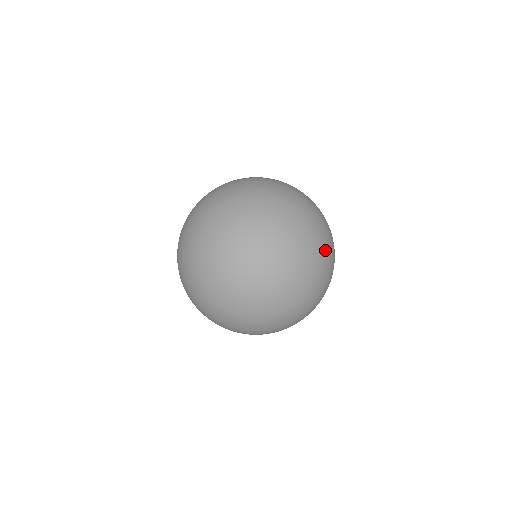
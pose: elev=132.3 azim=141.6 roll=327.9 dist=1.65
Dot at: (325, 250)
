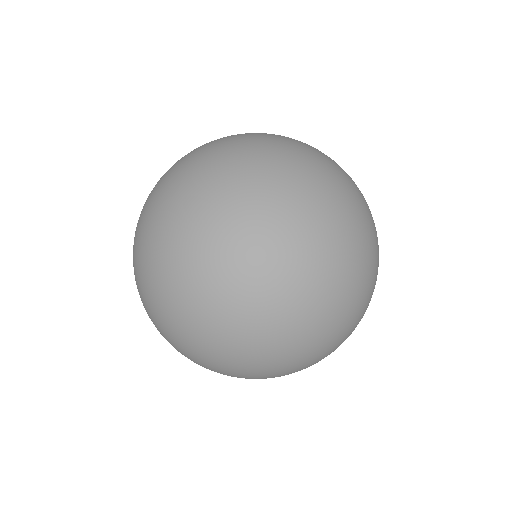
Dot at: occluded
